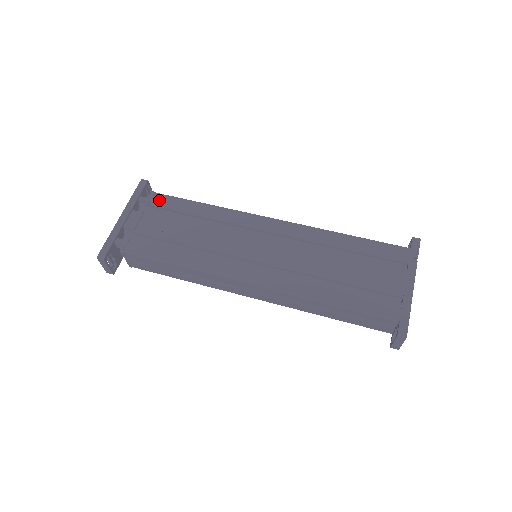
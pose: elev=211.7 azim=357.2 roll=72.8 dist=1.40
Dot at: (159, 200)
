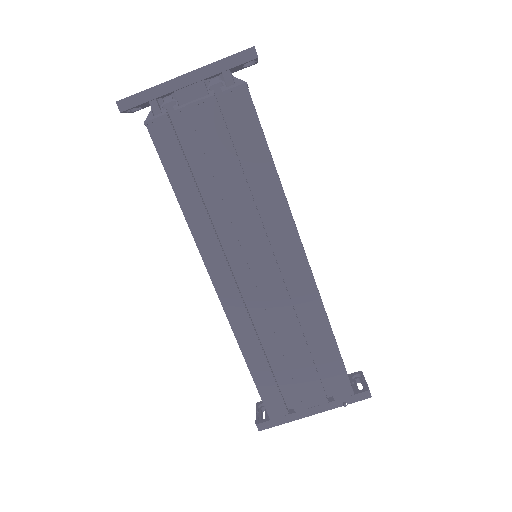
Dot at: (239, 103)
